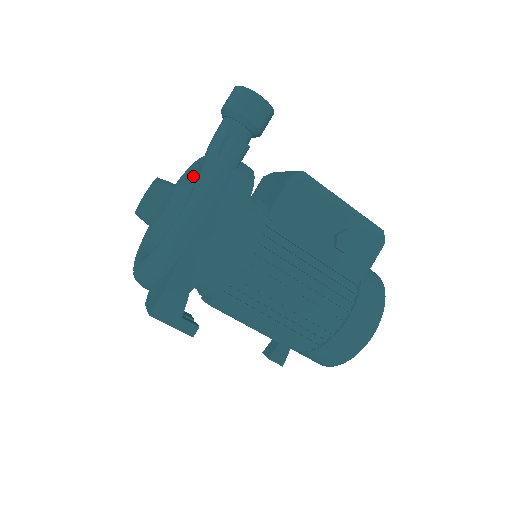
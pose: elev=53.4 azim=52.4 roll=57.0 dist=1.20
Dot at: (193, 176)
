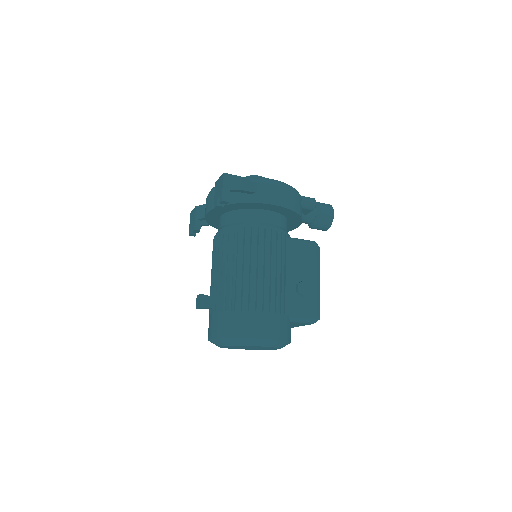
Dot at: occluded
